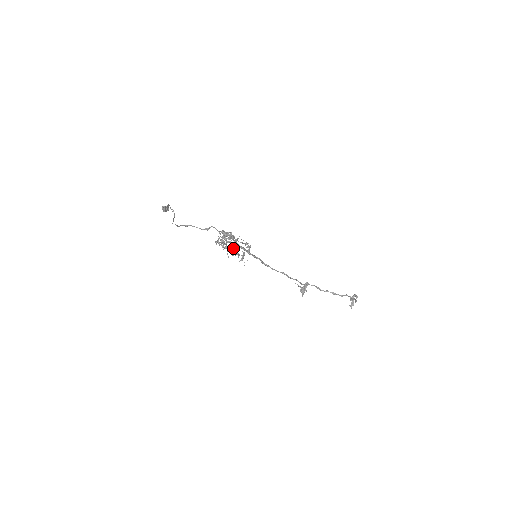
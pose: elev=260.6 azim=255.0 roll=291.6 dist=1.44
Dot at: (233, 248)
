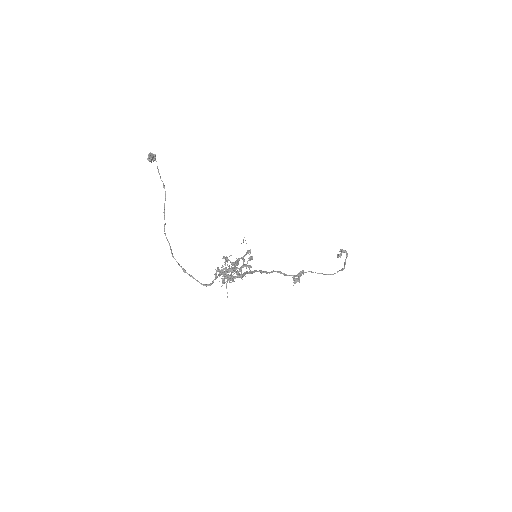
Dot at: occluded
